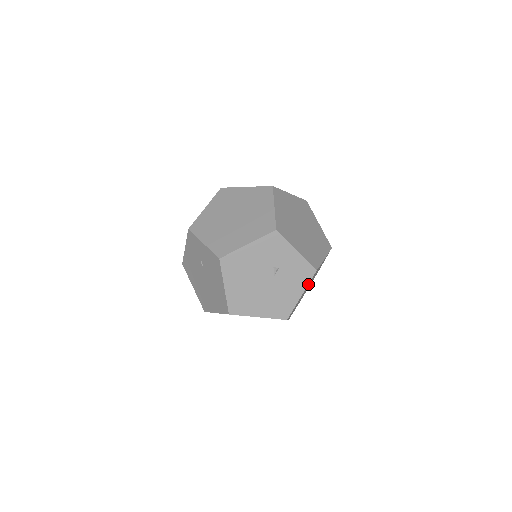
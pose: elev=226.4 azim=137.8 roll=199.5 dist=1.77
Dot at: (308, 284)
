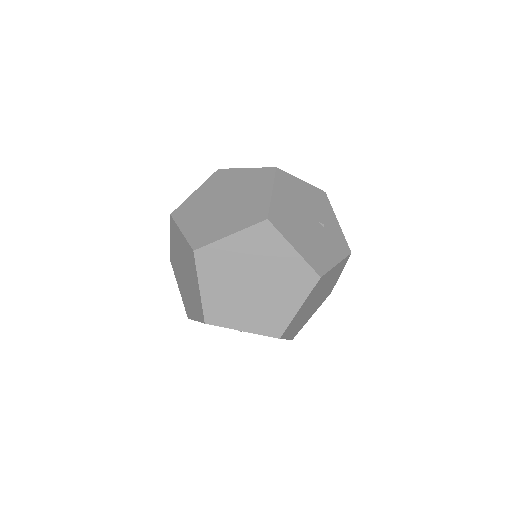
Dot at: (284, 337)
